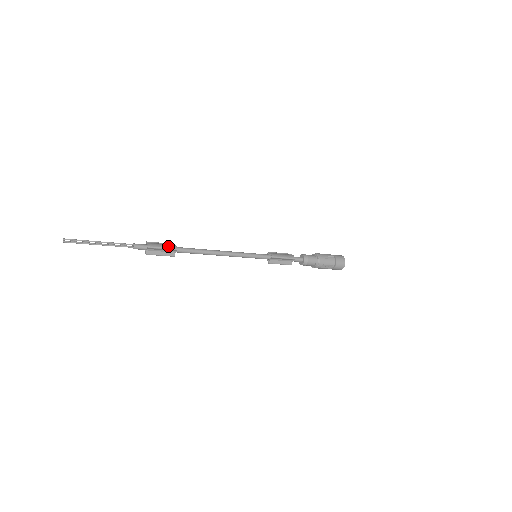
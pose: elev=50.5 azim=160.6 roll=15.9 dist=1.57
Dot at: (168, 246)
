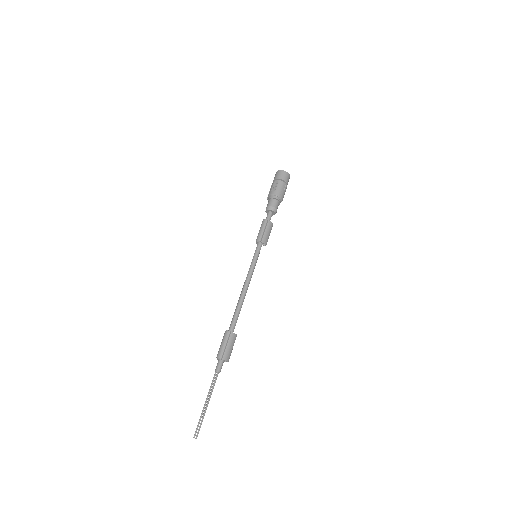
Dot at: occluded
